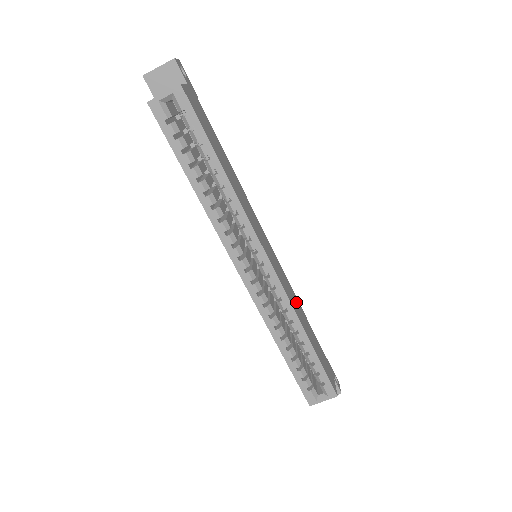
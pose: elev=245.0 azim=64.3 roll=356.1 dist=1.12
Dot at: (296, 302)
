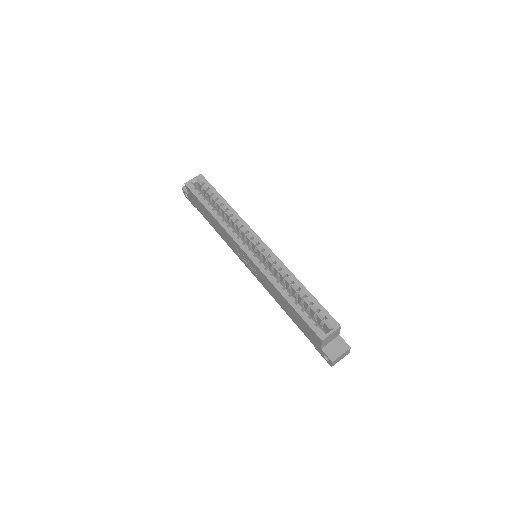
Dot at: occluded
